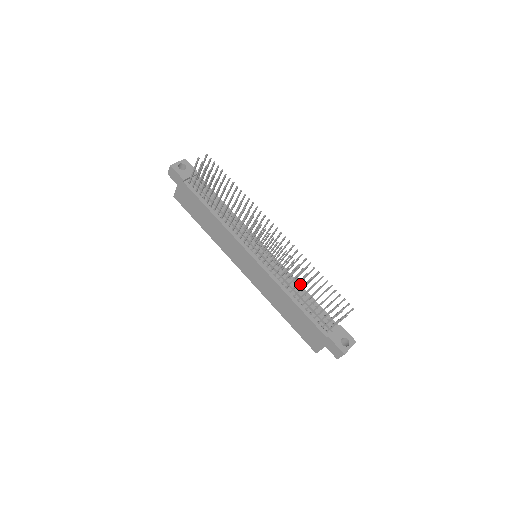
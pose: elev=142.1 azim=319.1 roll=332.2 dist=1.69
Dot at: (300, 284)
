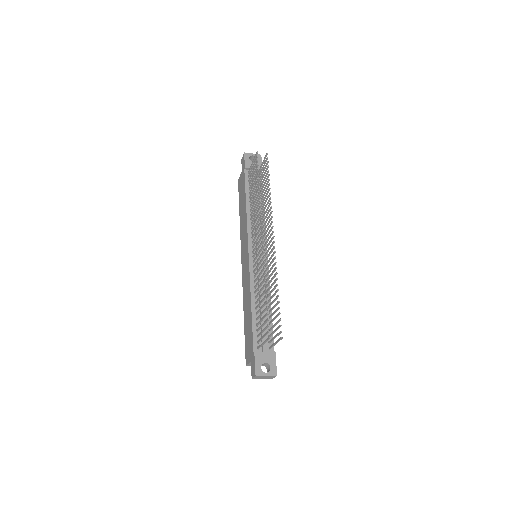
Dot at: occluded
